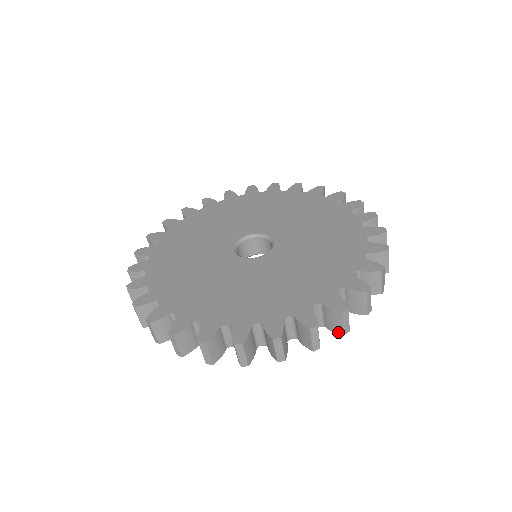
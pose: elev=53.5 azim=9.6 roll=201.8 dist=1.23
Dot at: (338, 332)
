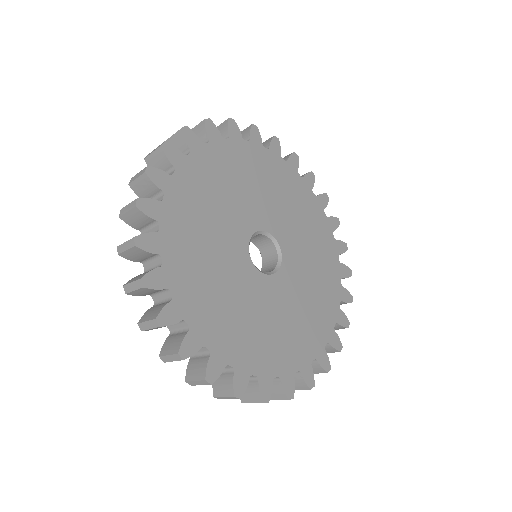
Dot at: occluded
